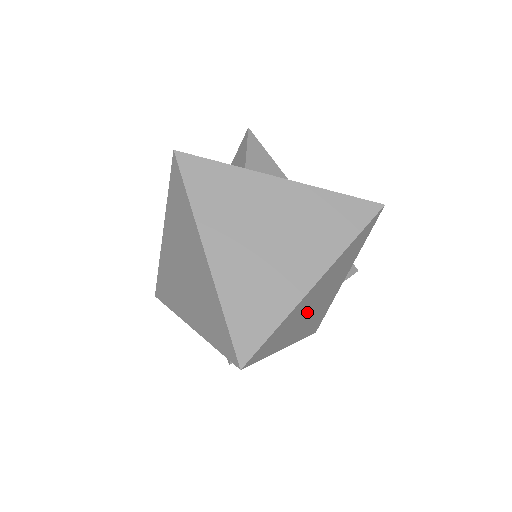
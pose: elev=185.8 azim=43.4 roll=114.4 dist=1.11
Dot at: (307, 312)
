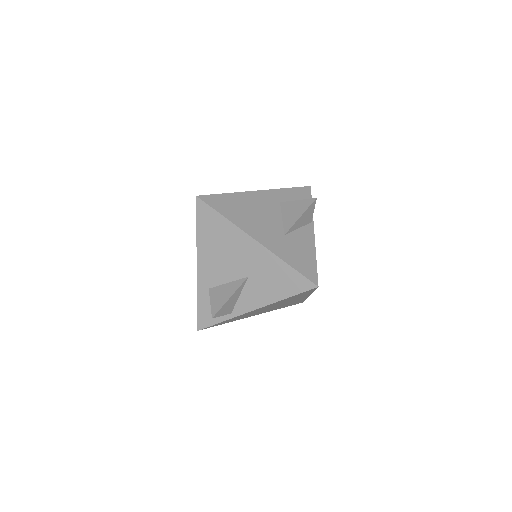
Dot at: occluded
